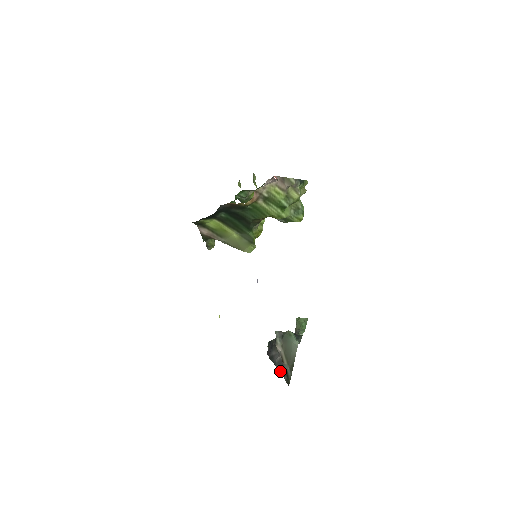
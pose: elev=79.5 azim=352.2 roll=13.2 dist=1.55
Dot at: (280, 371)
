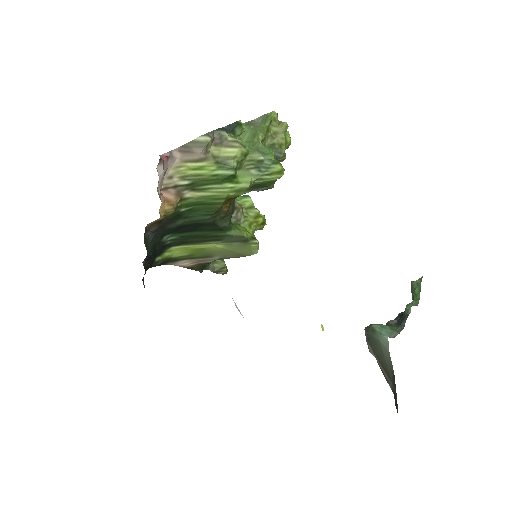
Dot at: occluded
